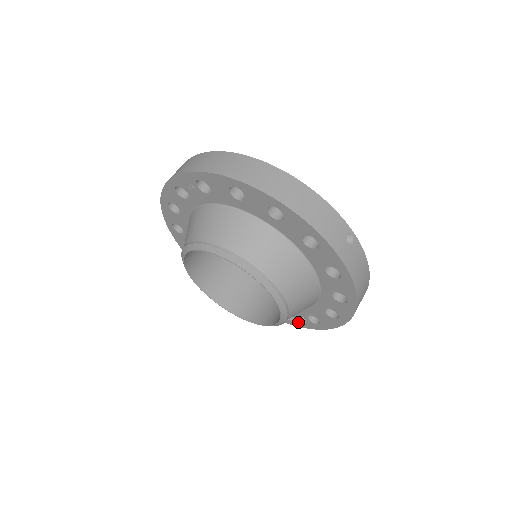
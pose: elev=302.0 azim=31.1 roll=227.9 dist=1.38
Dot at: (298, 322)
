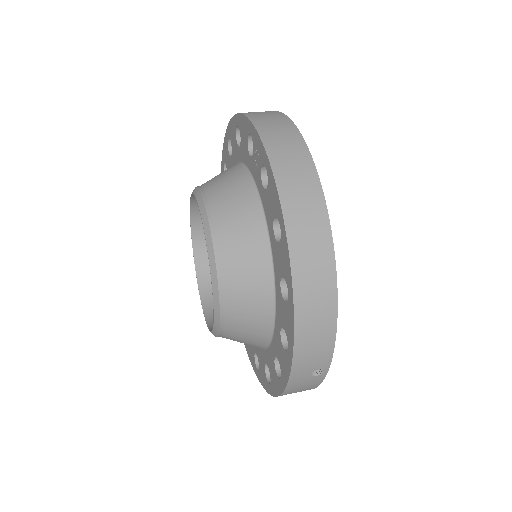
Dot at: occluded
